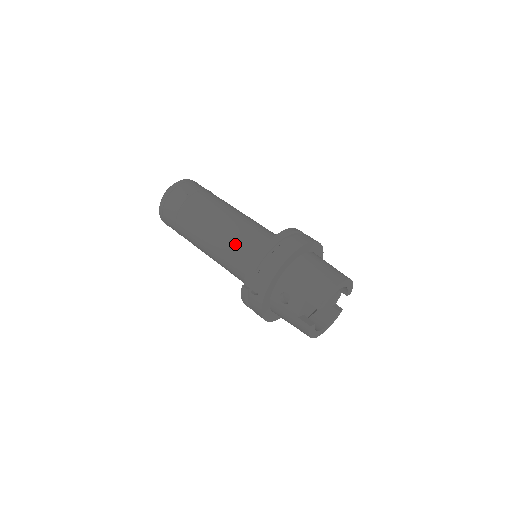
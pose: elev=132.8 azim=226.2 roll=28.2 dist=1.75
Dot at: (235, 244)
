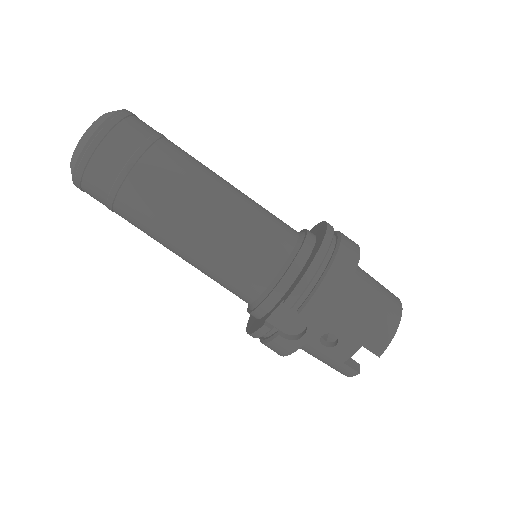
Dot at: (242, 253)
